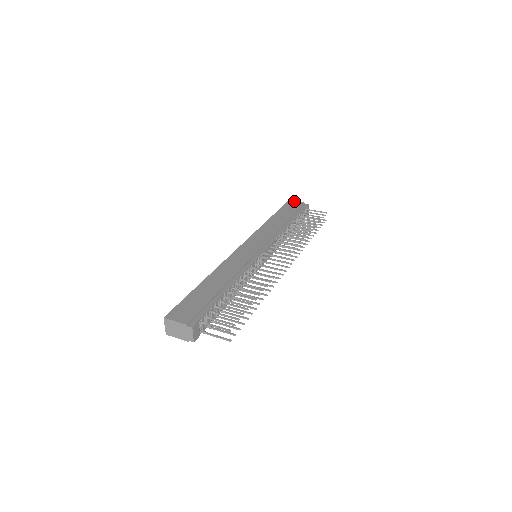
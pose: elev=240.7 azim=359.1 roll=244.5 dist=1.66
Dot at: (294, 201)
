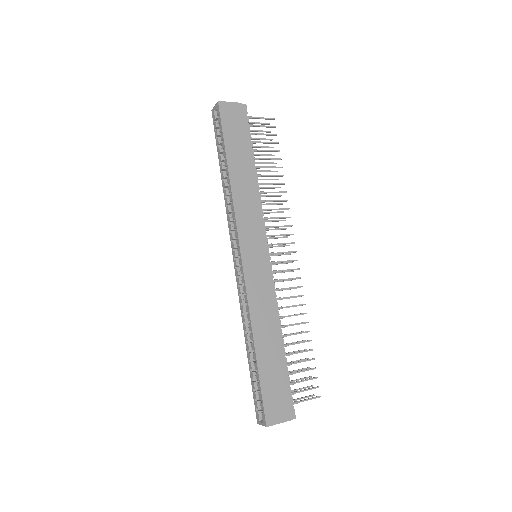
Dot at: (227, 103)
